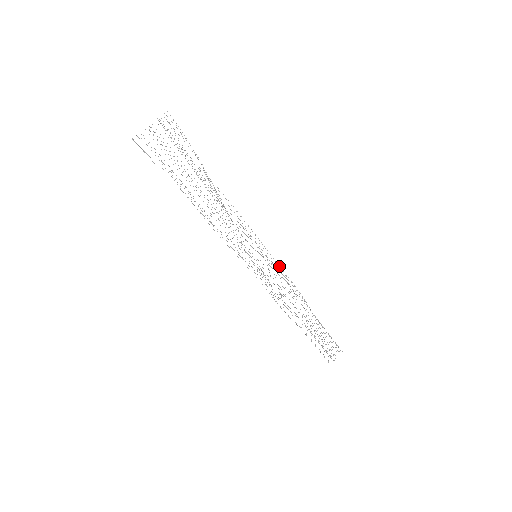
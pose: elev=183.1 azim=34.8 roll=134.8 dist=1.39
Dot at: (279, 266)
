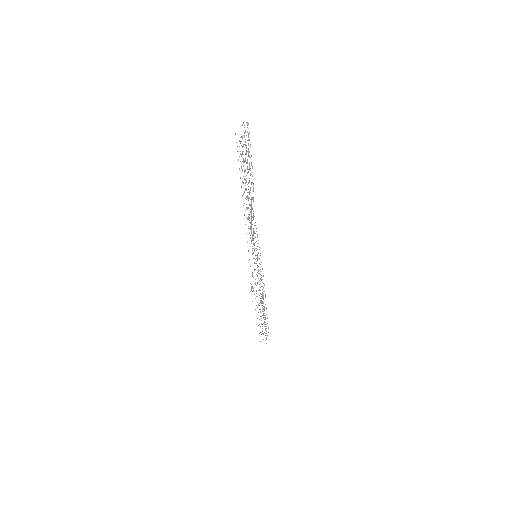
Dot at: occluded
